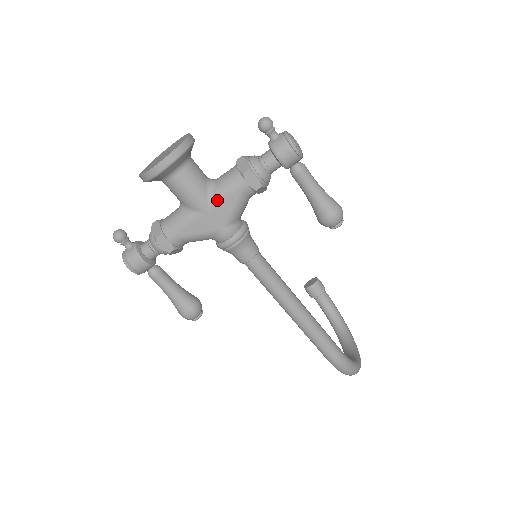
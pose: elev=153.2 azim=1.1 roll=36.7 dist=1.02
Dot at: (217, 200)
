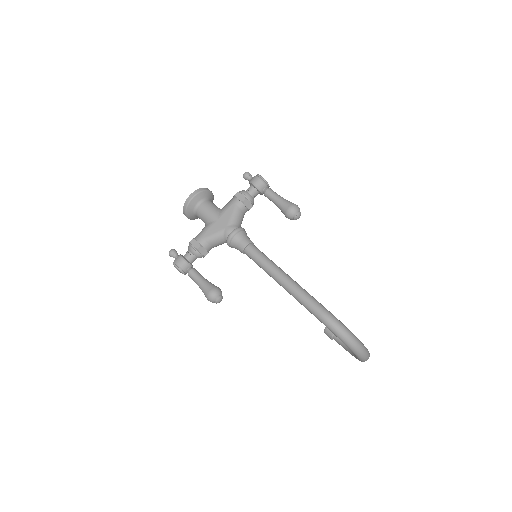
Dot at: (223, 212)
